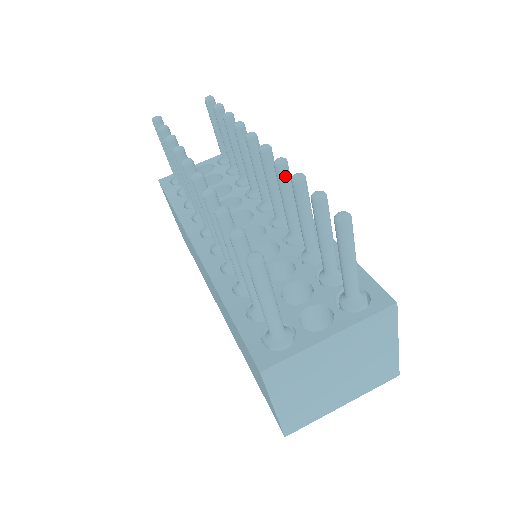
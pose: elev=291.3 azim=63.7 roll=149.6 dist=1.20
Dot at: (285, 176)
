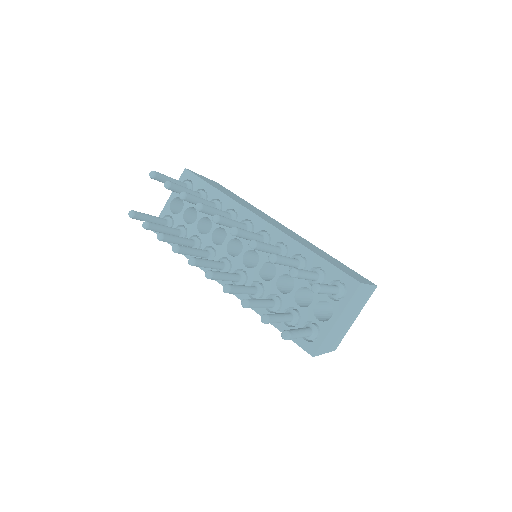
Dot at: (260, 248)
